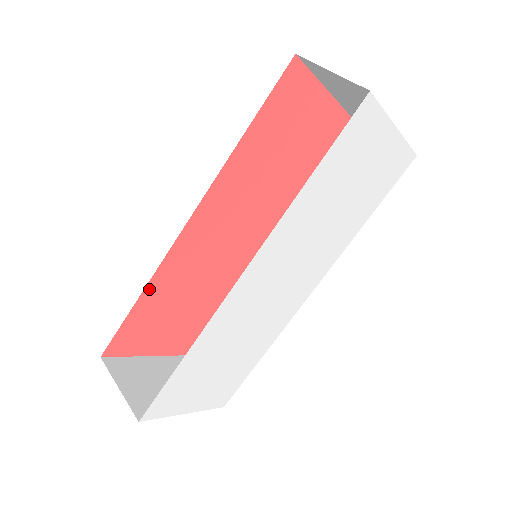
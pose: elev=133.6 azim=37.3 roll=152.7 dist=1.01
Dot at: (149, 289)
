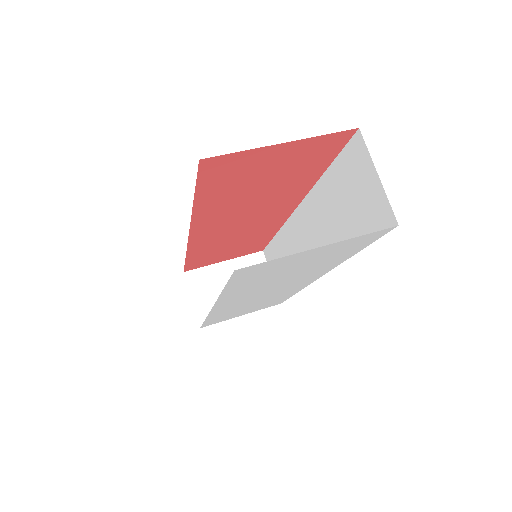
Dot at: (190, 254)
